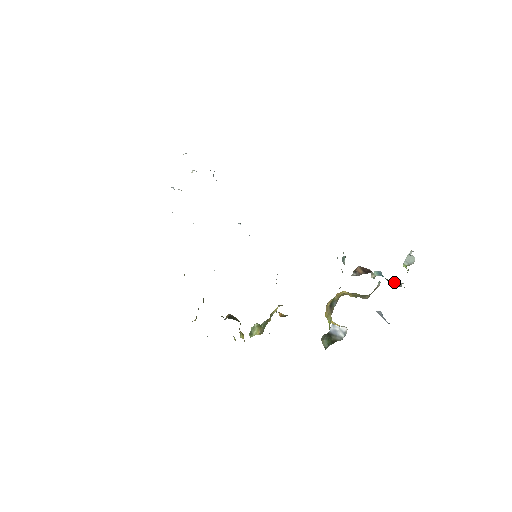
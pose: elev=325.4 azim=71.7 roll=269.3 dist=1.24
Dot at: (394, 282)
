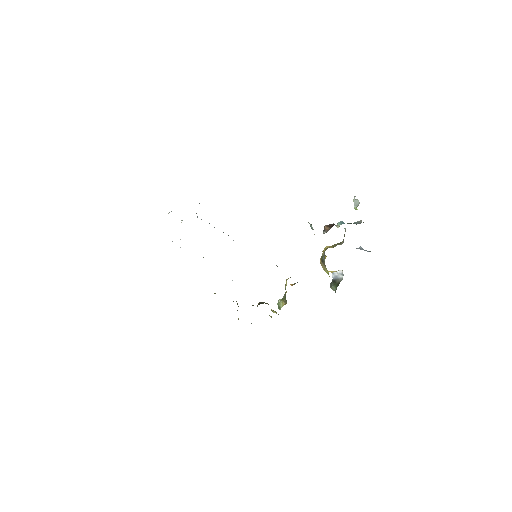
Dot at: (355, 223)
